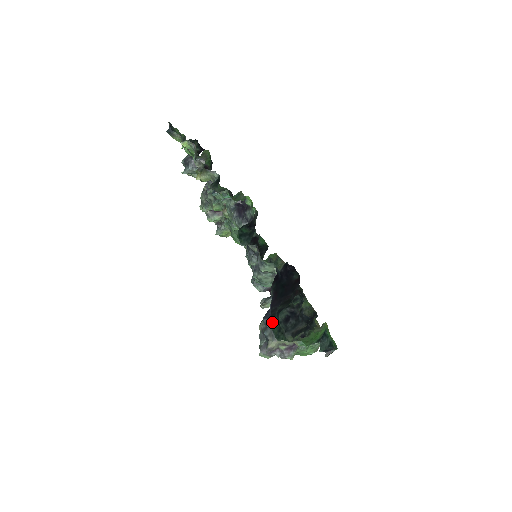
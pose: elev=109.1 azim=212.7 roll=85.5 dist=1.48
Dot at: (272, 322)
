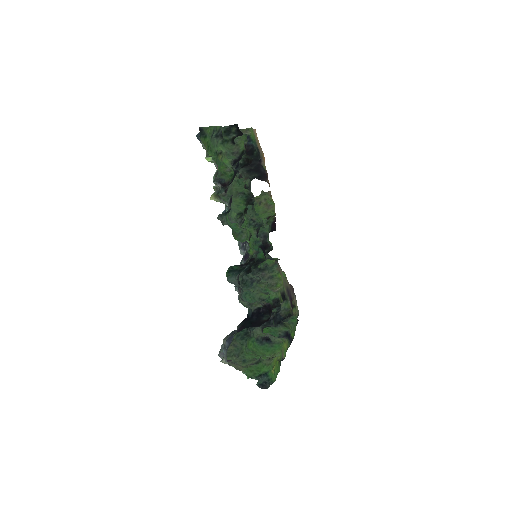
Dot at: occluded
